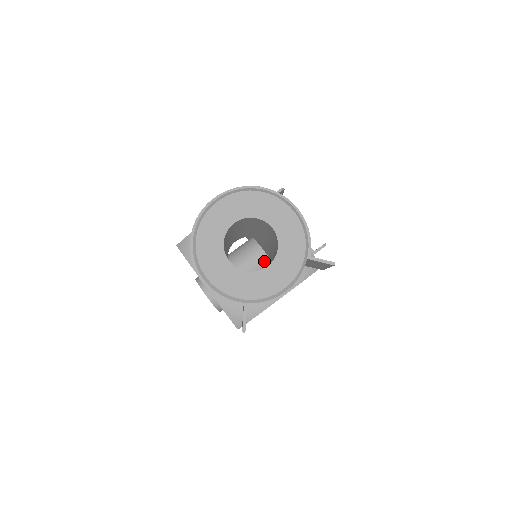
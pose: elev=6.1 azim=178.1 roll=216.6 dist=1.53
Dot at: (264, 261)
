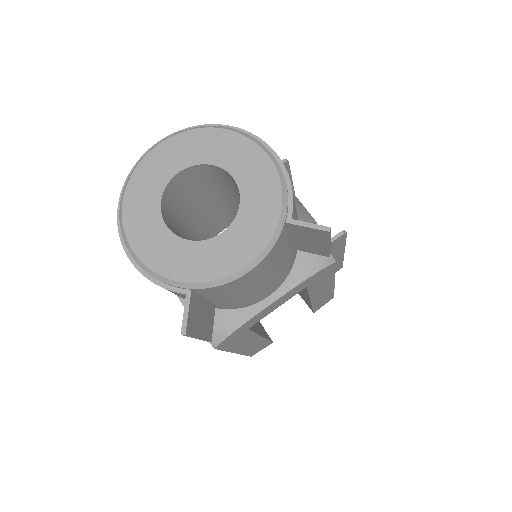
Dot at: occluded
